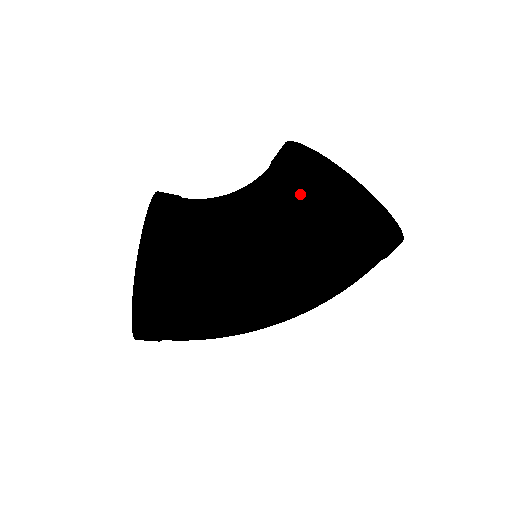
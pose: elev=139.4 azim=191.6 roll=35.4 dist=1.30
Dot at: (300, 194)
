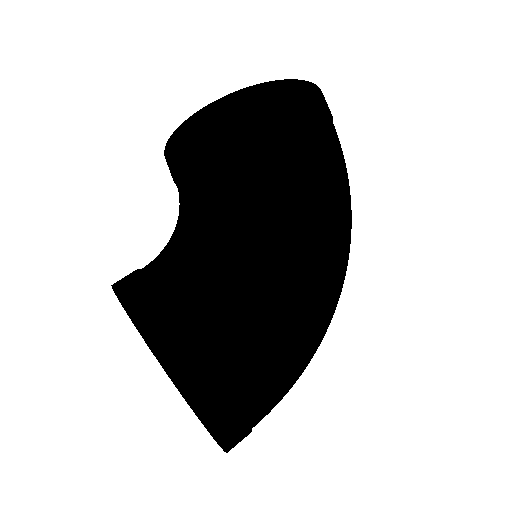
Dot at: (186, 138)
